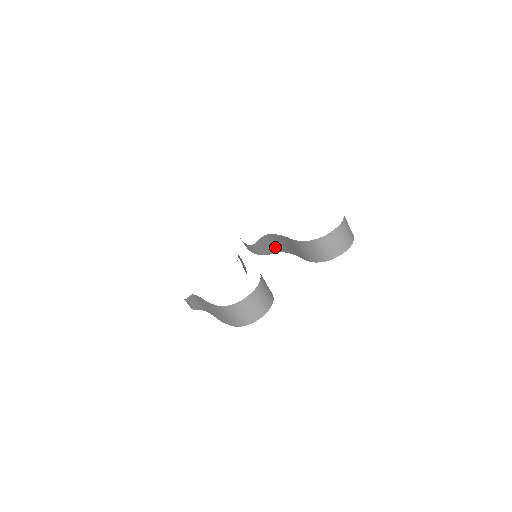
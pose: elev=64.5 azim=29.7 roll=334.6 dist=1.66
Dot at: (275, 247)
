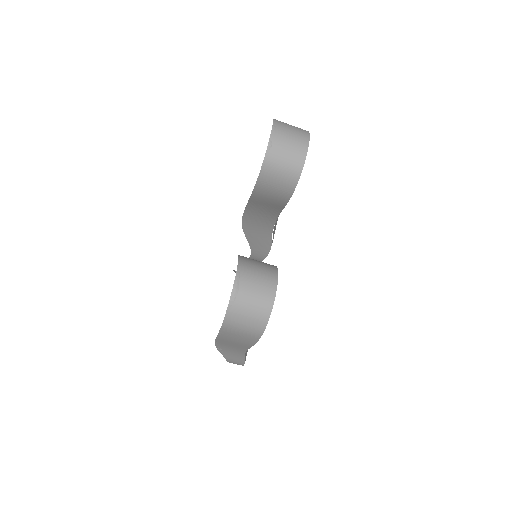
Dot at: (263, 229)
